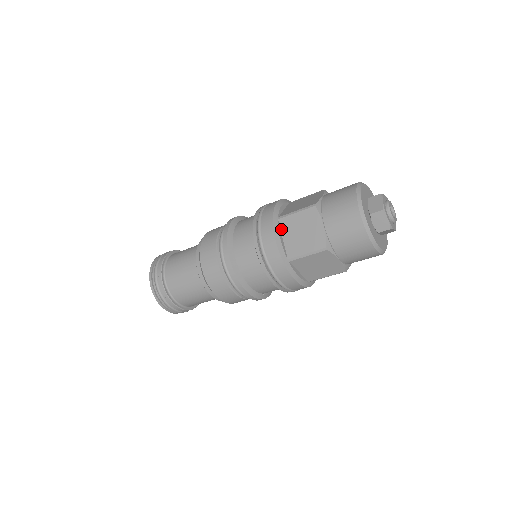
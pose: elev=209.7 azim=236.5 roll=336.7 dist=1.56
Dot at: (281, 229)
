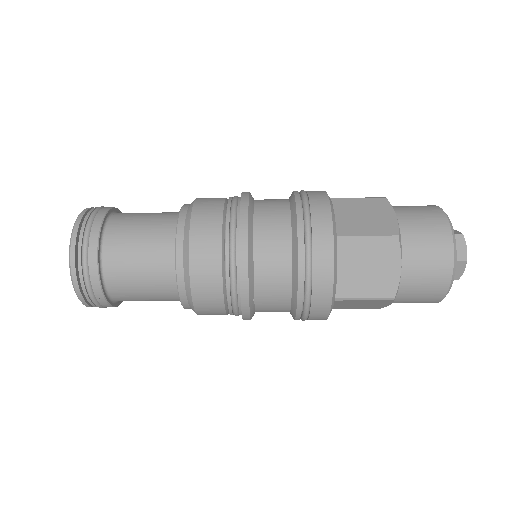
Dot at: (333, 207)
